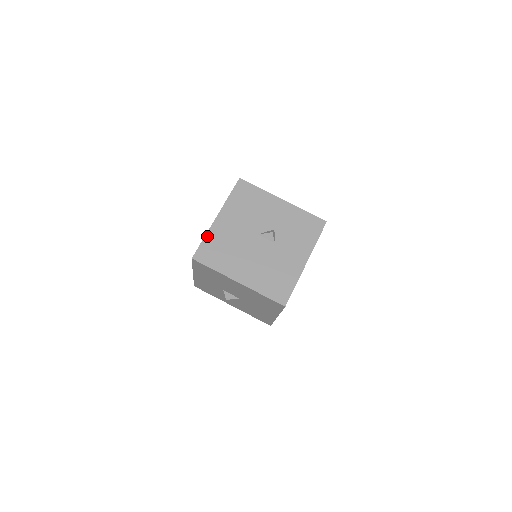
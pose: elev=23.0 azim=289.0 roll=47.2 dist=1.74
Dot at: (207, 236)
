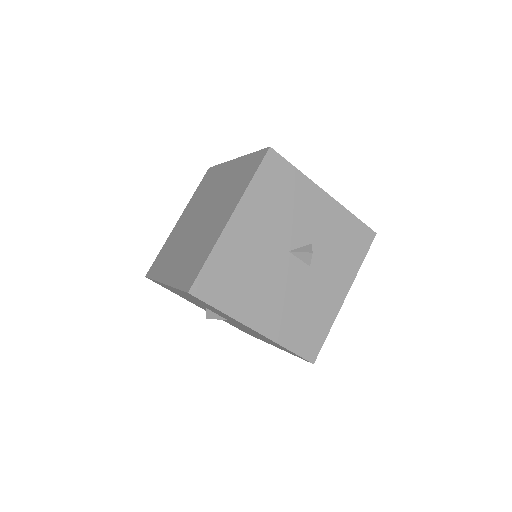
Dot at: (214, 252)
